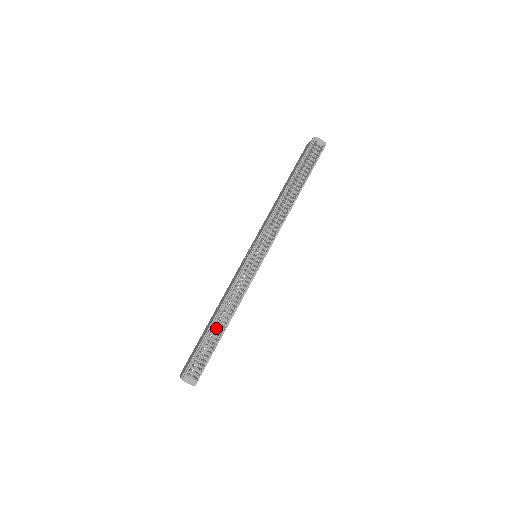
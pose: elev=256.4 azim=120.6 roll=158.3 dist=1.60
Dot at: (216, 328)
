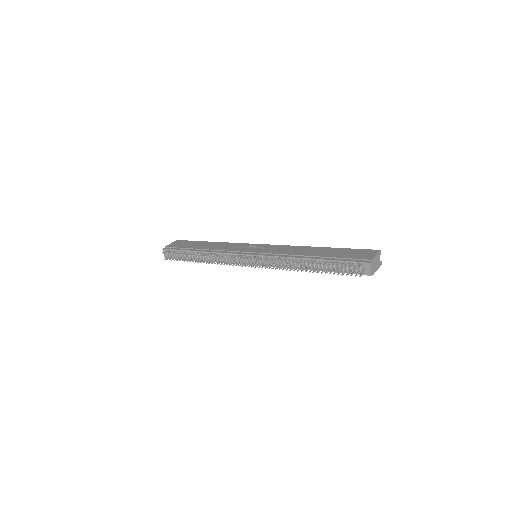
Dot at: occluded
